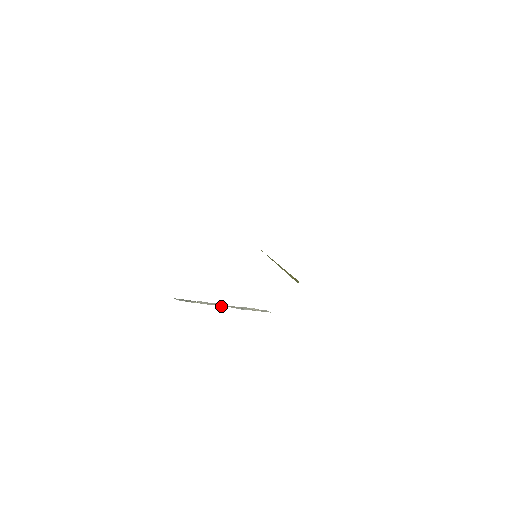
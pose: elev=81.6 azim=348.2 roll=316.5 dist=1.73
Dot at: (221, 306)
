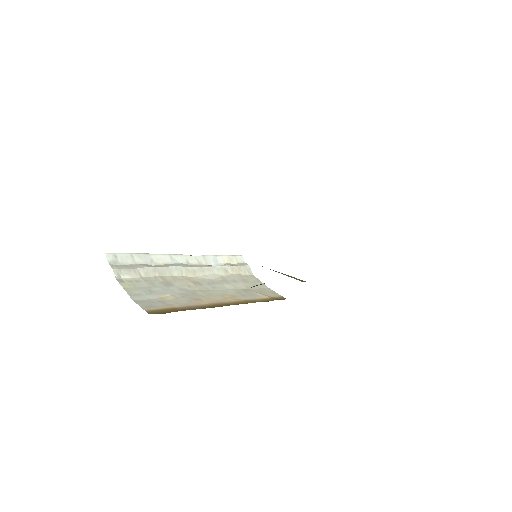
Dot at: (182, 261)
